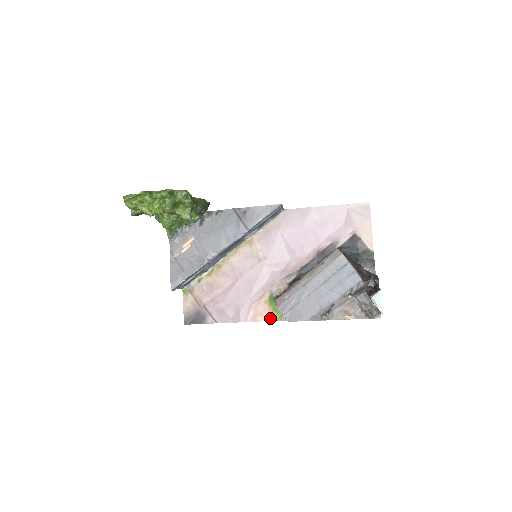
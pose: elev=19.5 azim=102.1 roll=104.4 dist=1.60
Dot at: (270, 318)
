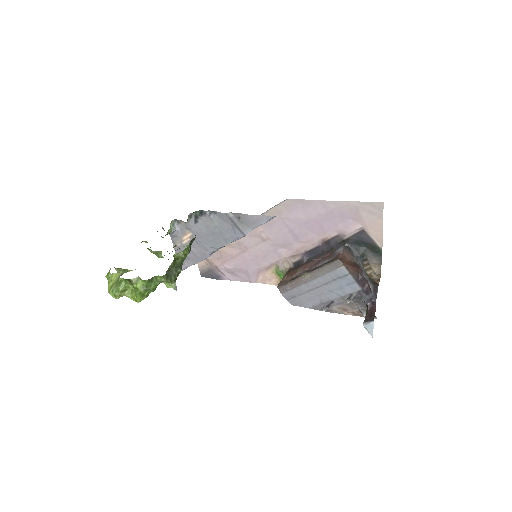
Dot at: occluded
